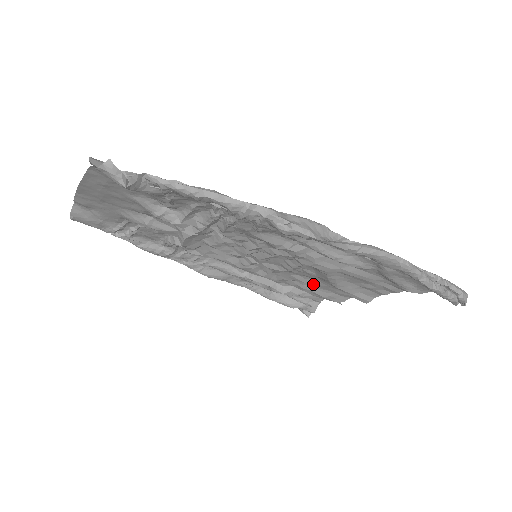
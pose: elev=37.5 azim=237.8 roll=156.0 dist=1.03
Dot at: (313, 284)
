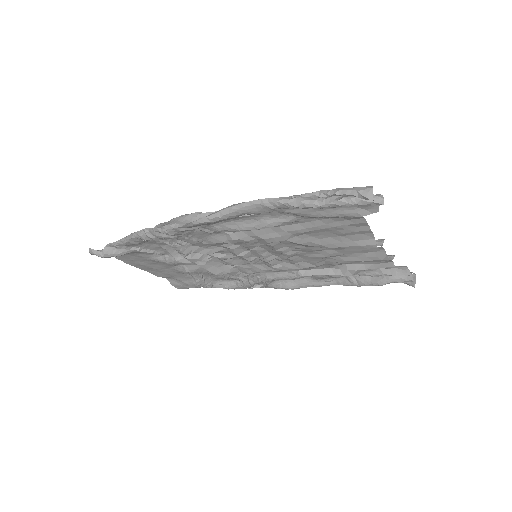
Dot at: (333, 255)
